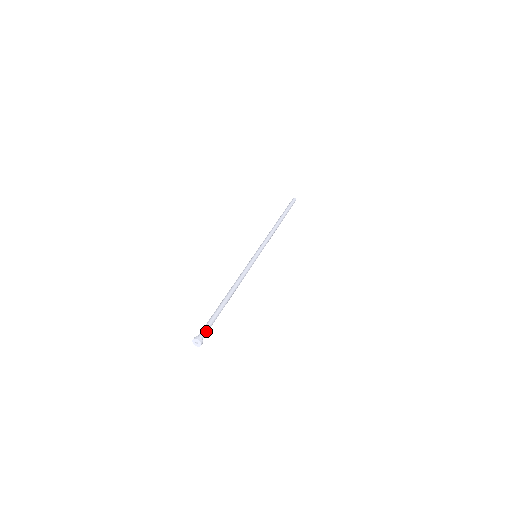
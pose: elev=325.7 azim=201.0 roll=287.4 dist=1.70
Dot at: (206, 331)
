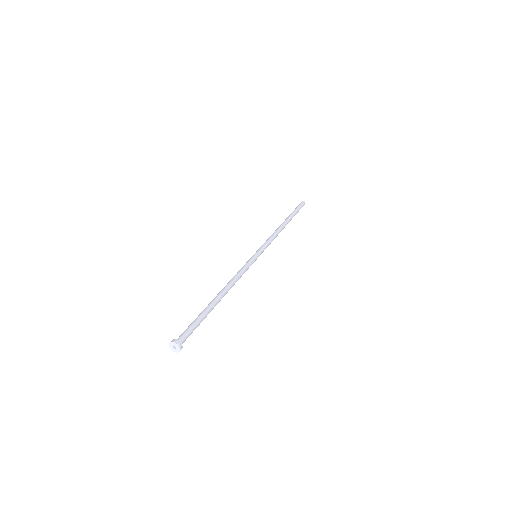
Dot at: (185, 332)
